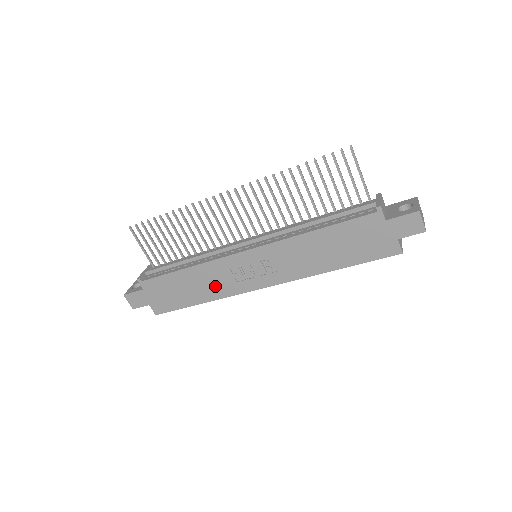
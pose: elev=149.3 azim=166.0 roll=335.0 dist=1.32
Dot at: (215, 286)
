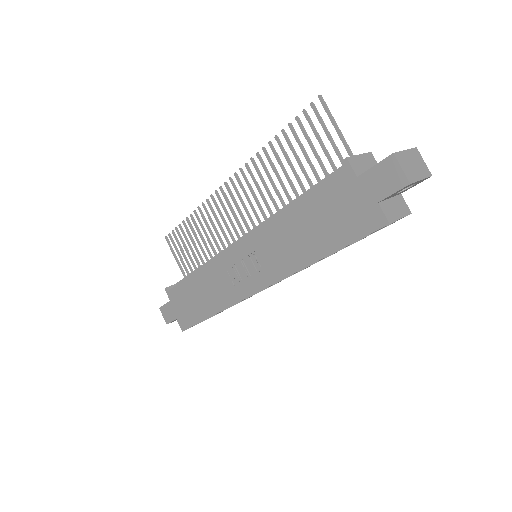
Dot at: (219, 293)
